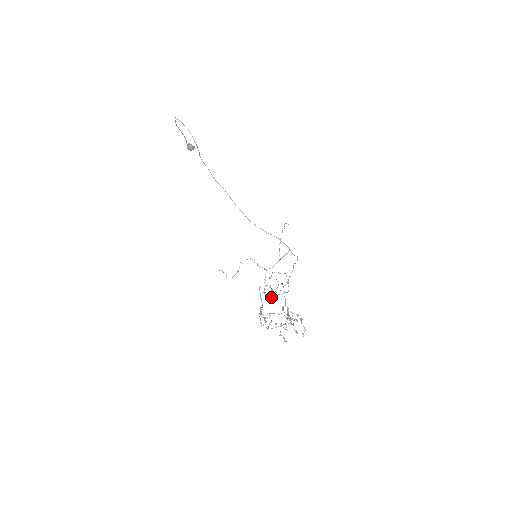
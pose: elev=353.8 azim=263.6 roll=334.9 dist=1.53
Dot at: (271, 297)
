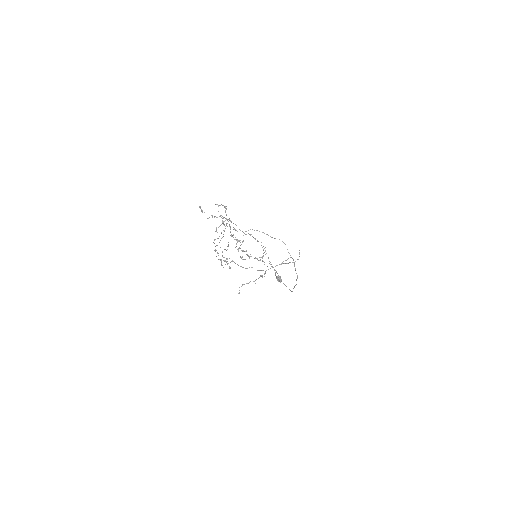
Dot at: occluded
